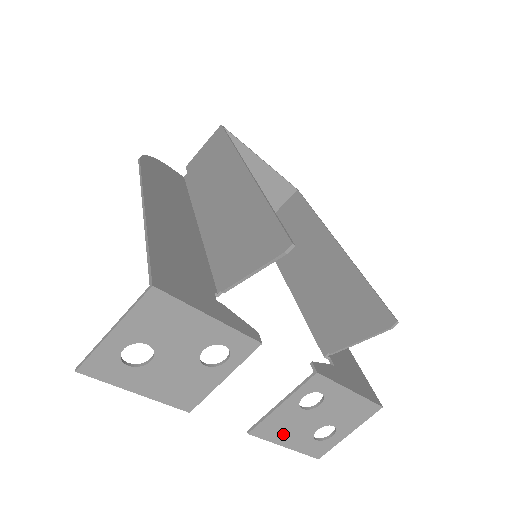
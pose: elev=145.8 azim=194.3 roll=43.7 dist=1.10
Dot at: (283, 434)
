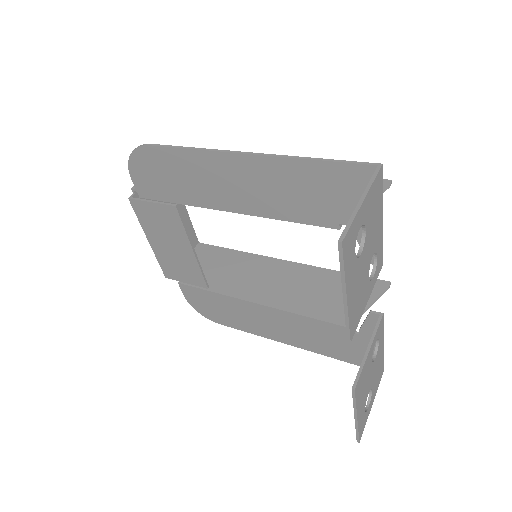
Dot at: (361, 396)
